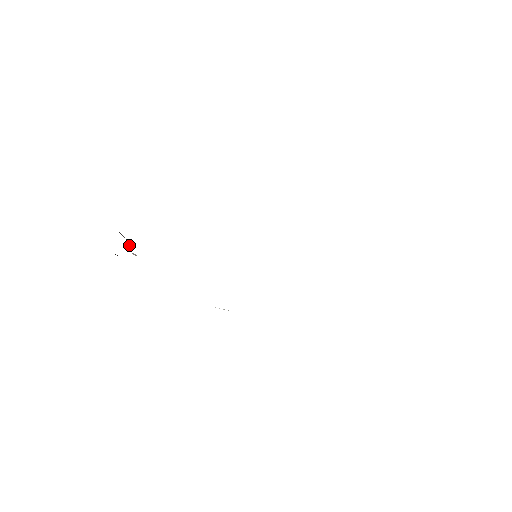
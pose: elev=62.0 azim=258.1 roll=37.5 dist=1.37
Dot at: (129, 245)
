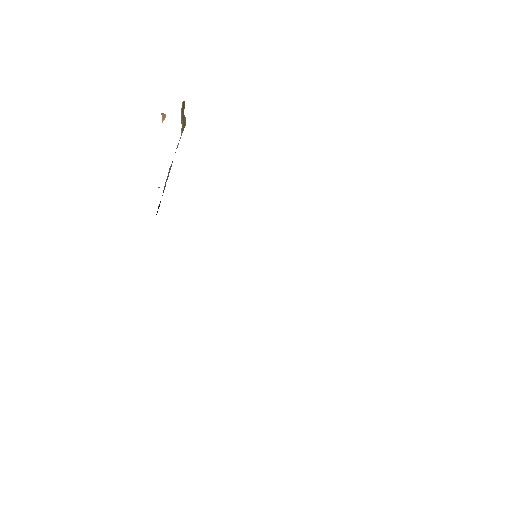
Dot at: (182, 120)
